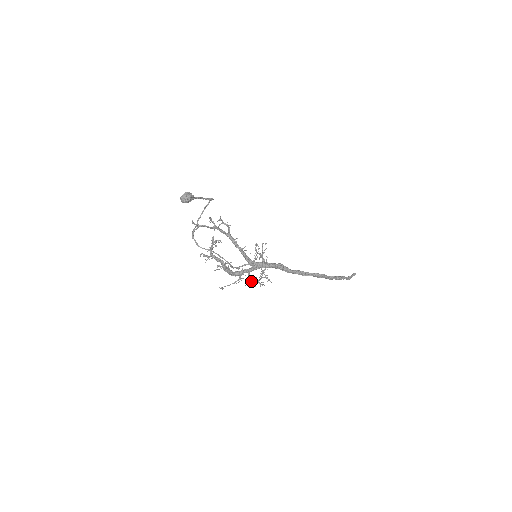
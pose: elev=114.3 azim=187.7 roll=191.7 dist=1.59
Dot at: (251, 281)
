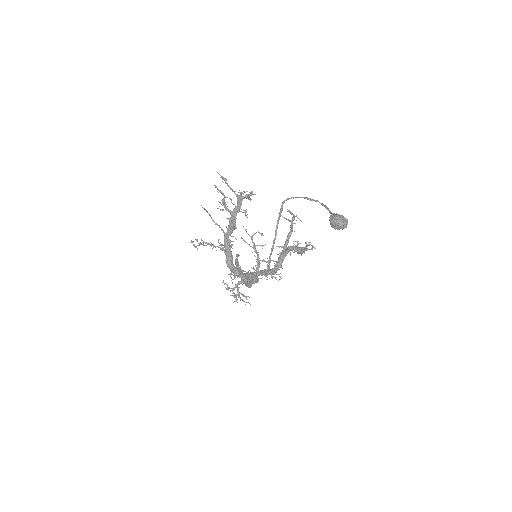
Dot at: occluded
